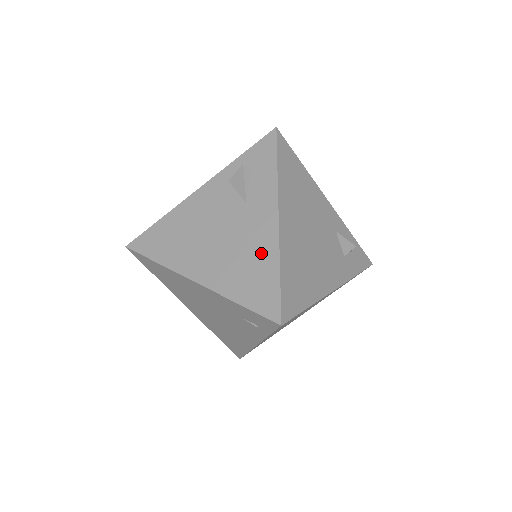
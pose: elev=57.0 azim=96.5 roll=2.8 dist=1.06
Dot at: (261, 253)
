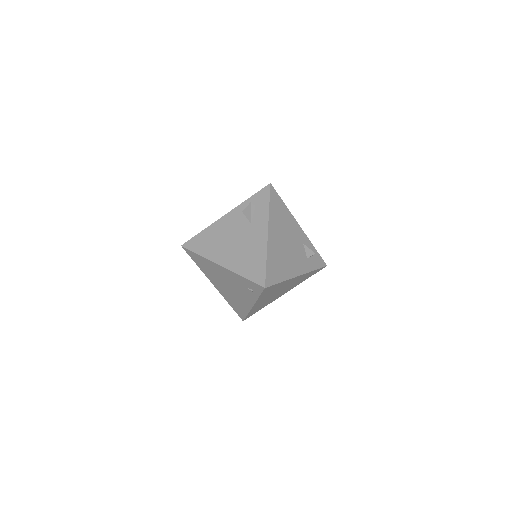
Dot at: (257, 251)
